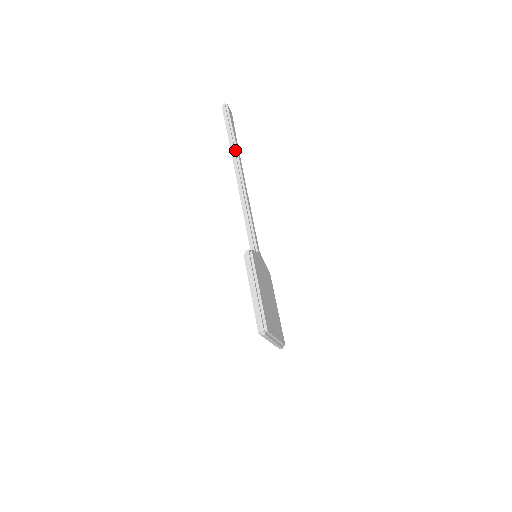
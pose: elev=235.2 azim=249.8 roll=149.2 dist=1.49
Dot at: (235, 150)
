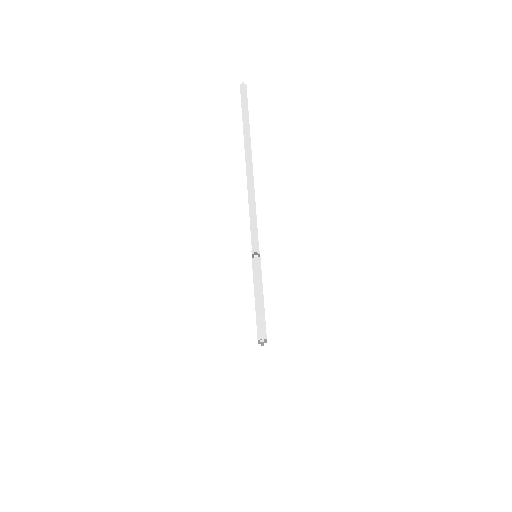
Dot at: (248, 138)
